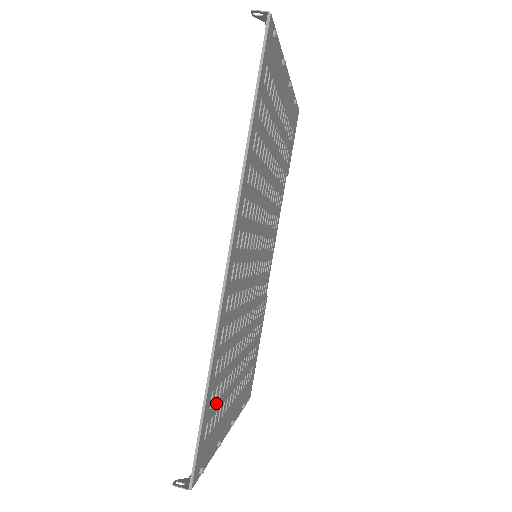
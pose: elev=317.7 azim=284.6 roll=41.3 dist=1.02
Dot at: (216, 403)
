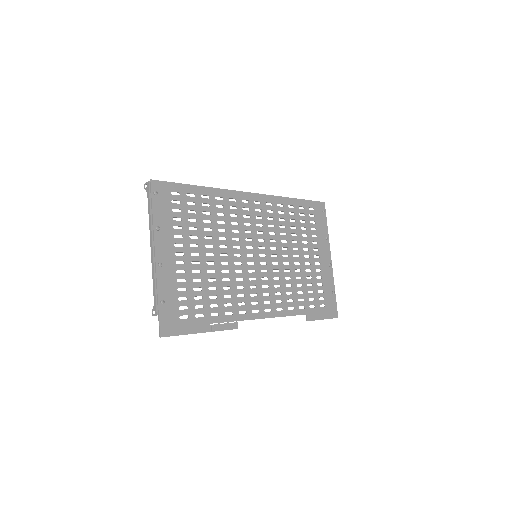
Dot at: (186, 207)
